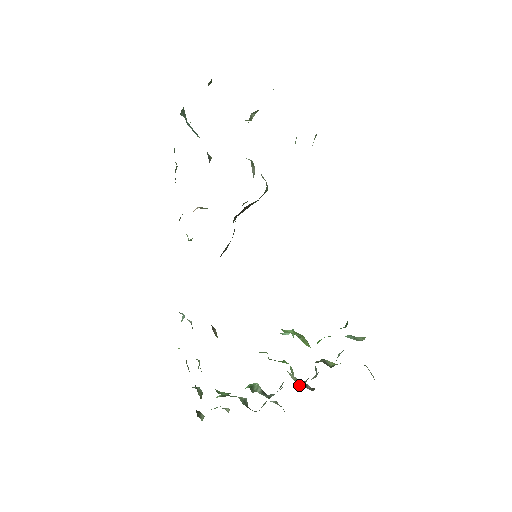
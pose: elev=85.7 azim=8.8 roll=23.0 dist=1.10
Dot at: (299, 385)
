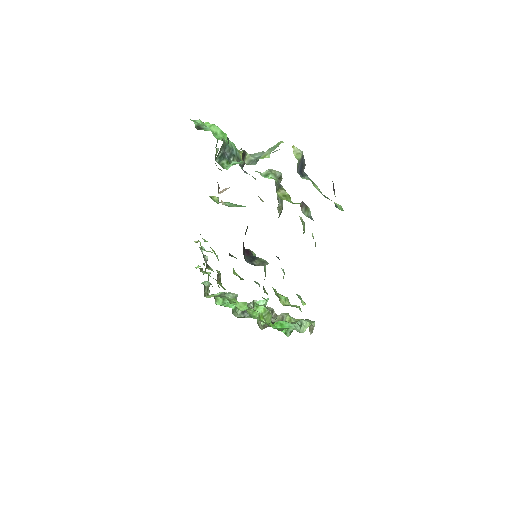
Dot at: (262, 324)
